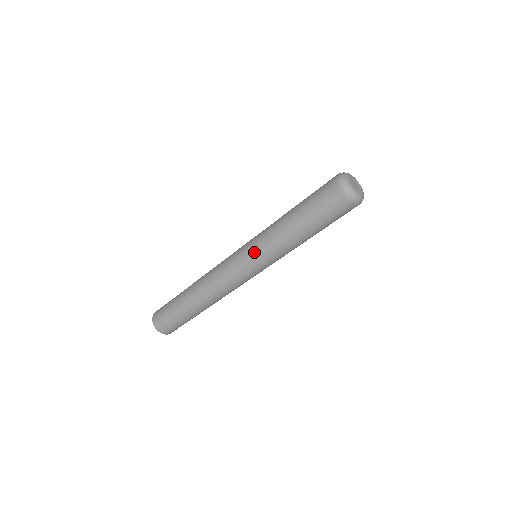
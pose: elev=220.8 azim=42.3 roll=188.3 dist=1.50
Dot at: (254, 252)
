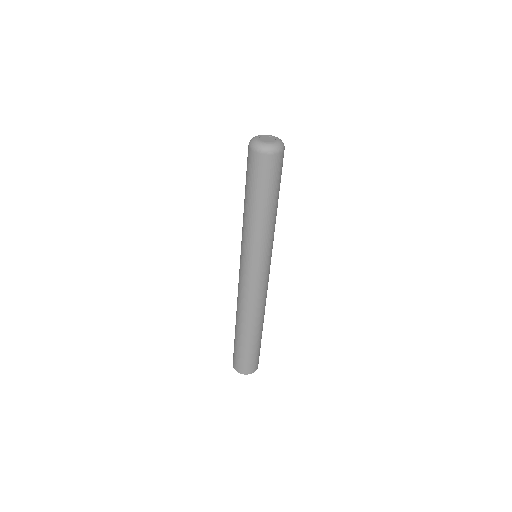
Dot at: occluded
